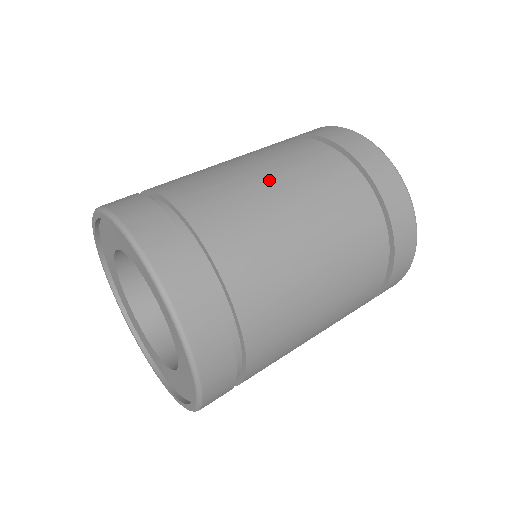
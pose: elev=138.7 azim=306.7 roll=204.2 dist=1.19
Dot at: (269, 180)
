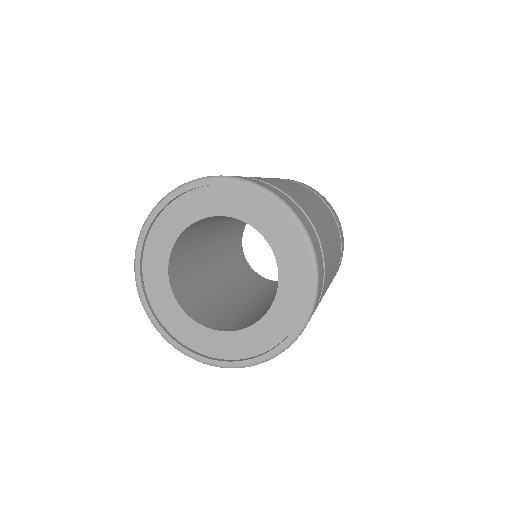
Dot at: (279, 181)
